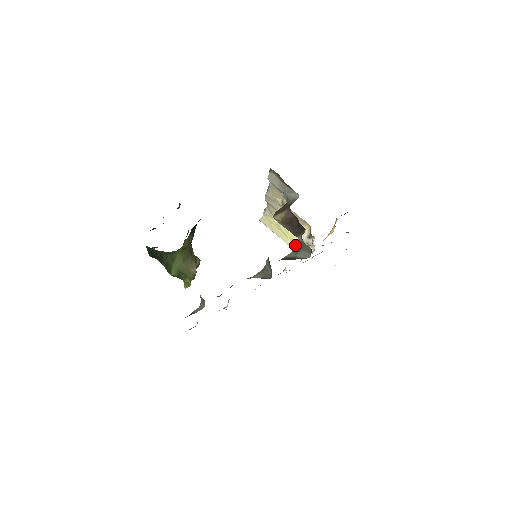
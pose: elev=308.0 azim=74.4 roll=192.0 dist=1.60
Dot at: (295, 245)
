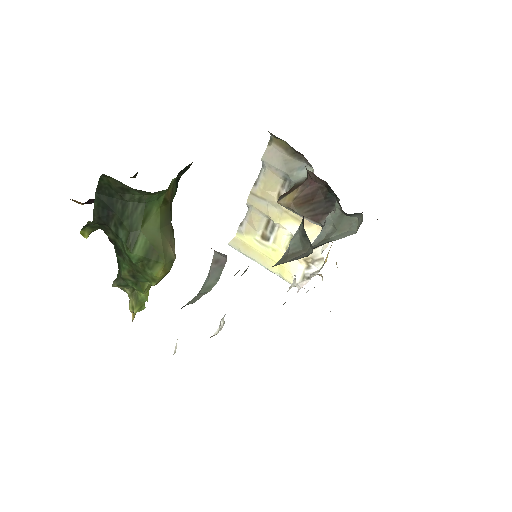
Dot at: (287, 270)
